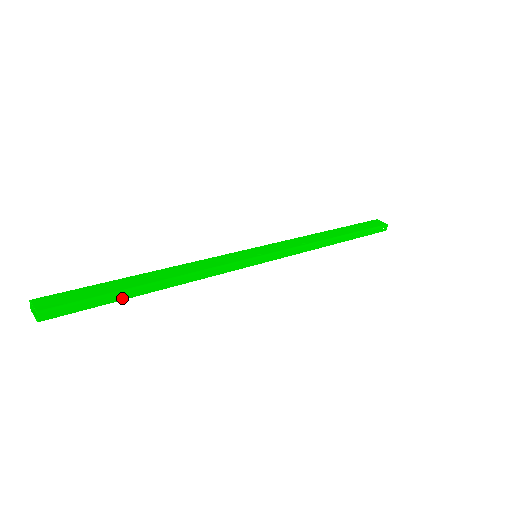
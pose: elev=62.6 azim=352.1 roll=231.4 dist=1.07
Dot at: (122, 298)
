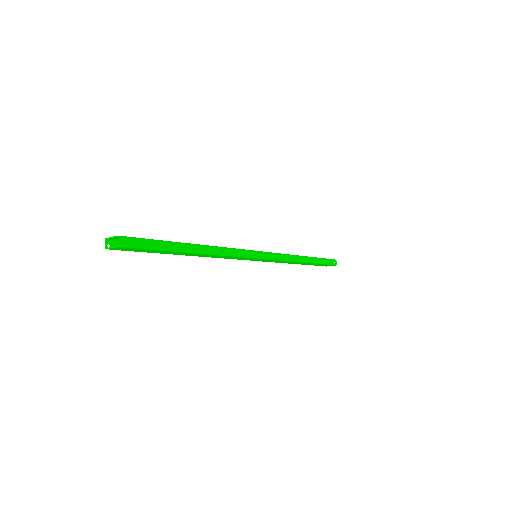
Dot at: (175, 249)
